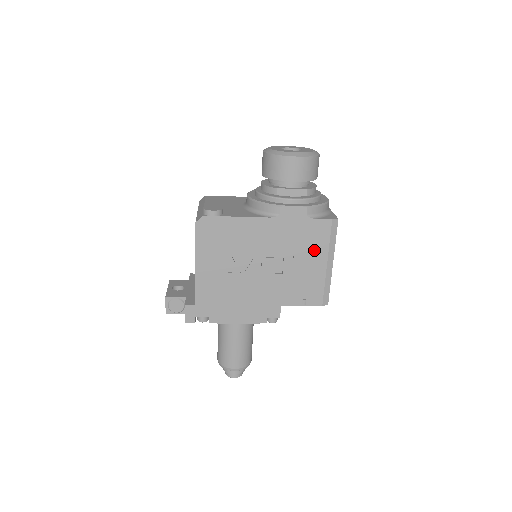
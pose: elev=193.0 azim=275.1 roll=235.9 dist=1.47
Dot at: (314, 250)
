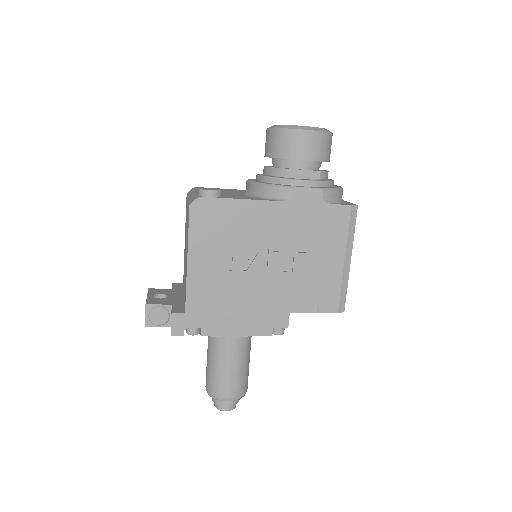
Dot at: (330, 243)
